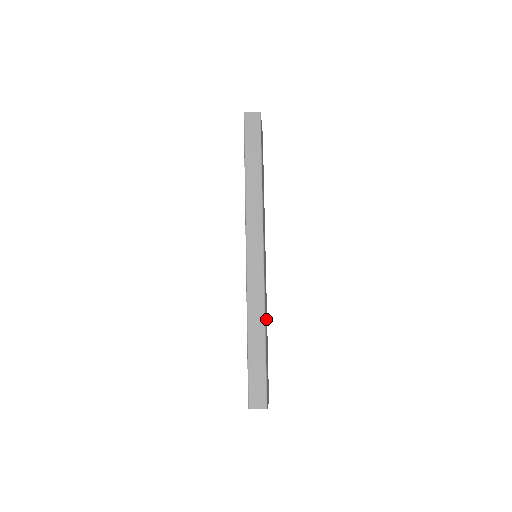
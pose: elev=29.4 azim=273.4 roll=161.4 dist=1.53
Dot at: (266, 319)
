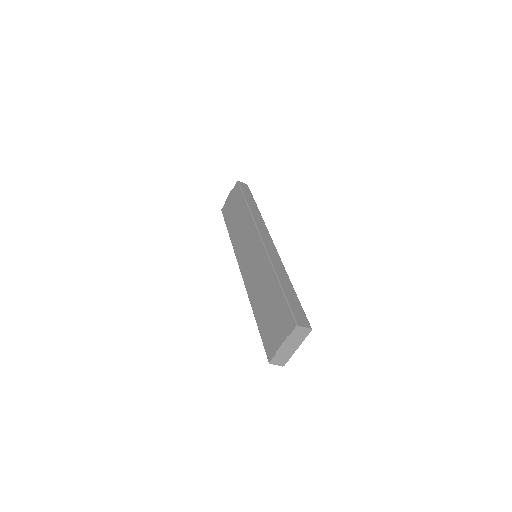
Dot at: occluded
